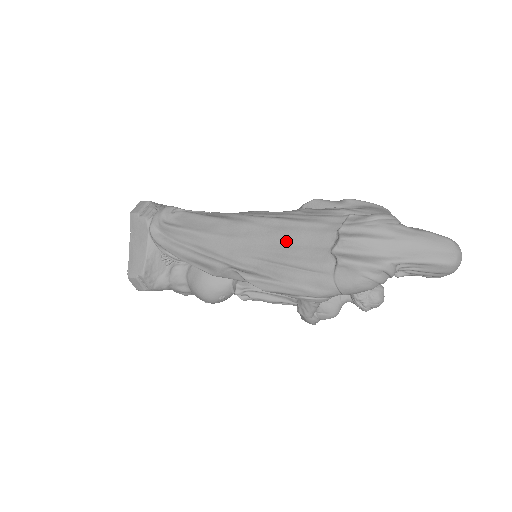
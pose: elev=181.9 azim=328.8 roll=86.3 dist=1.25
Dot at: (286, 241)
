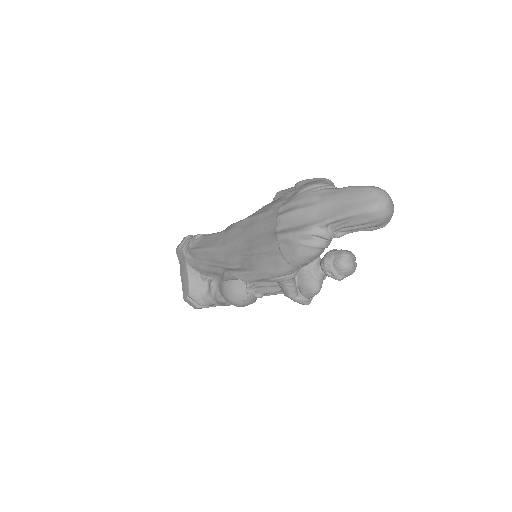
Dot at: (252, 234)
